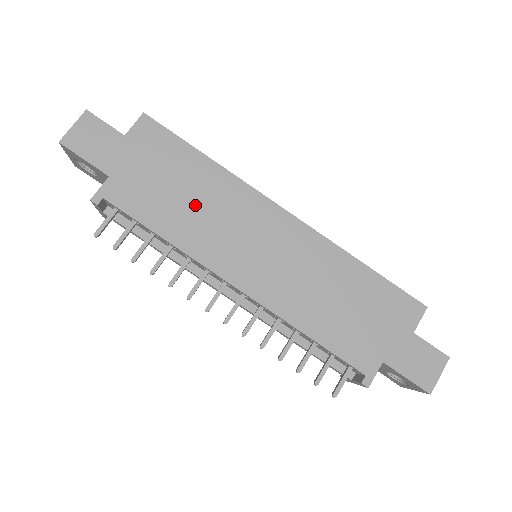
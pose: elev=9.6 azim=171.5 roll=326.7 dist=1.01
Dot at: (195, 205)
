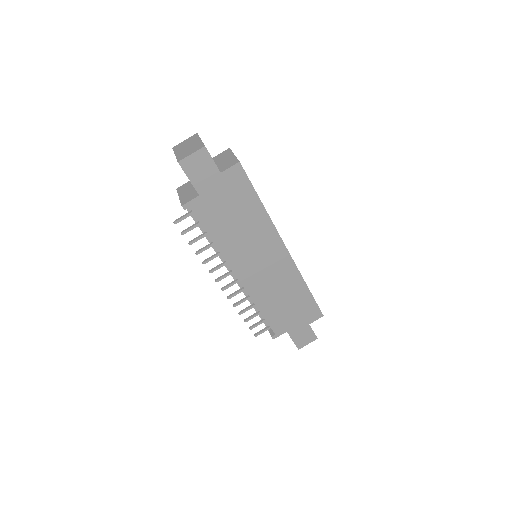
Dot at: (240, 229)
